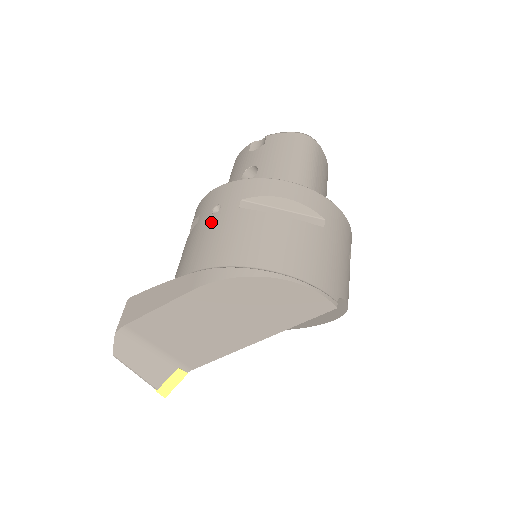
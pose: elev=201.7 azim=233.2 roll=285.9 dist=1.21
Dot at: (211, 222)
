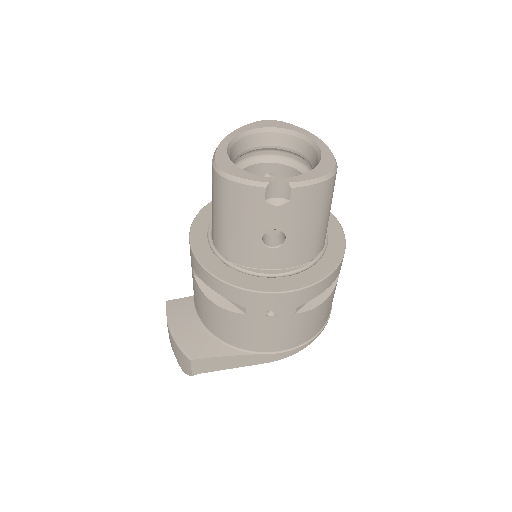
Dot at: (269, 324)
